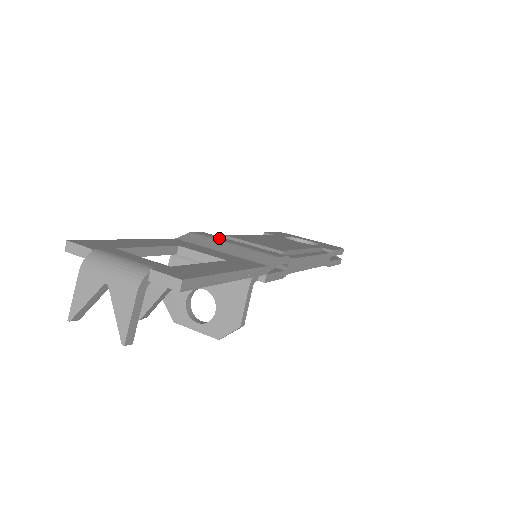
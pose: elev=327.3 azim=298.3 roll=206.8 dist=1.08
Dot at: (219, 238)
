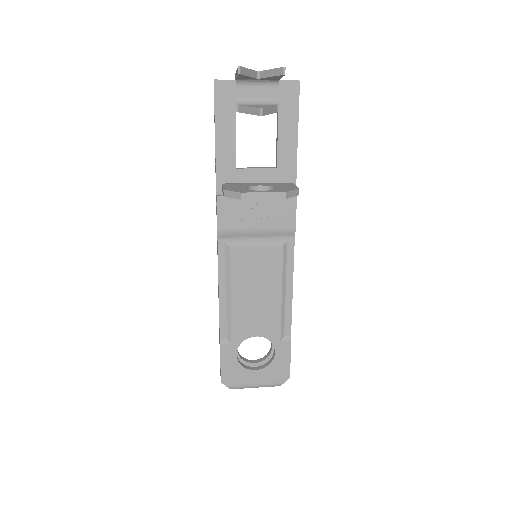
Dot at: occluded
